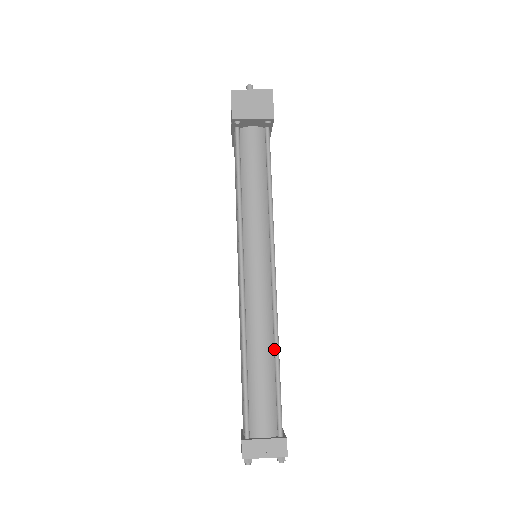
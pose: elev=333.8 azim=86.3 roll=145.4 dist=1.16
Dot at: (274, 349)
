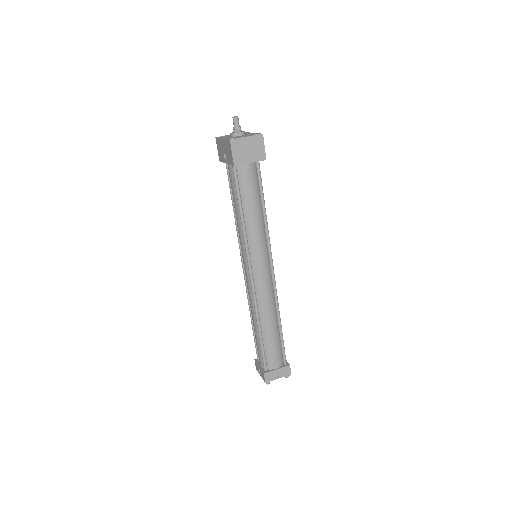
Dot at: (277, 318)
